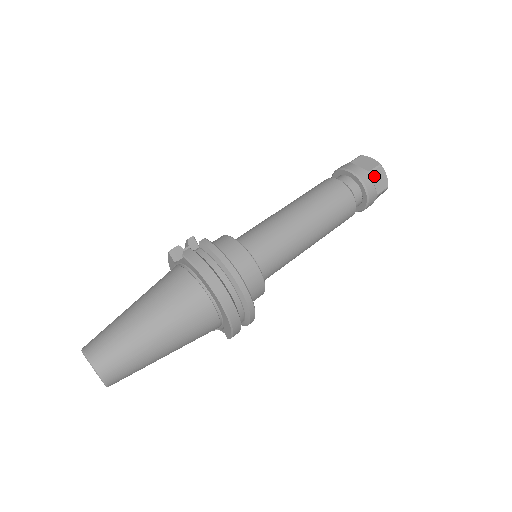
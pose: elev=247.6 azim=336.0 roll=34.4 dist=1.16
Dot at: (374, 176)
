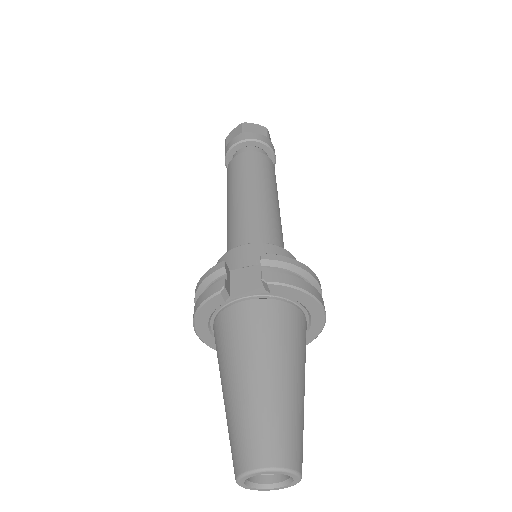
Dot at: (270, 141)
